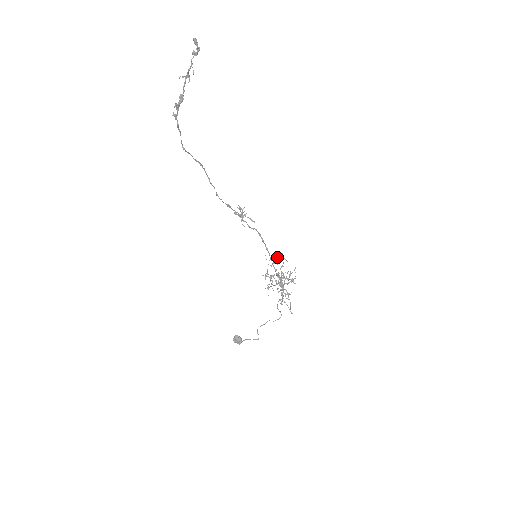
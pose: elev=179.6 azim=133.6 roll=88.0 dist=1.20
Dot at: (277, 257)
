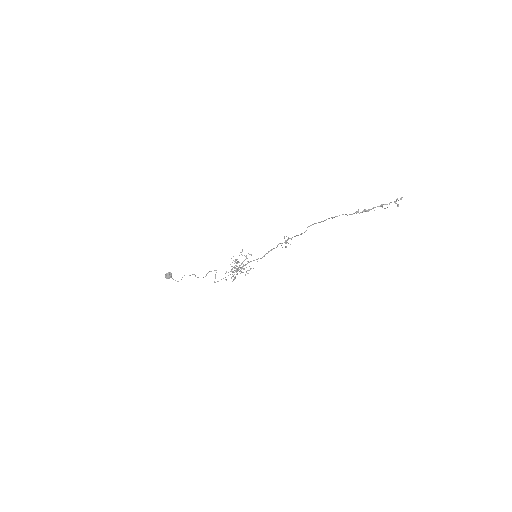
Dot at: (250, 254)
